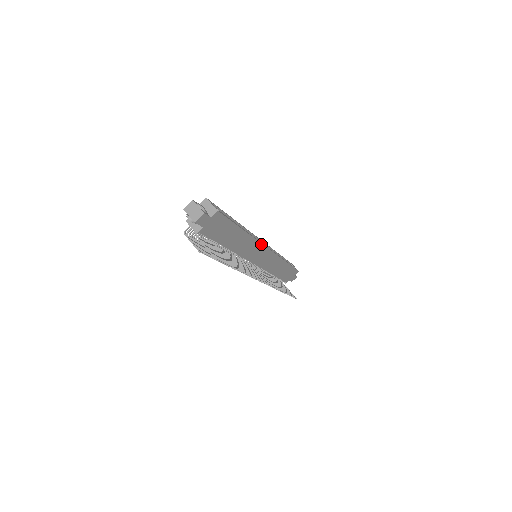
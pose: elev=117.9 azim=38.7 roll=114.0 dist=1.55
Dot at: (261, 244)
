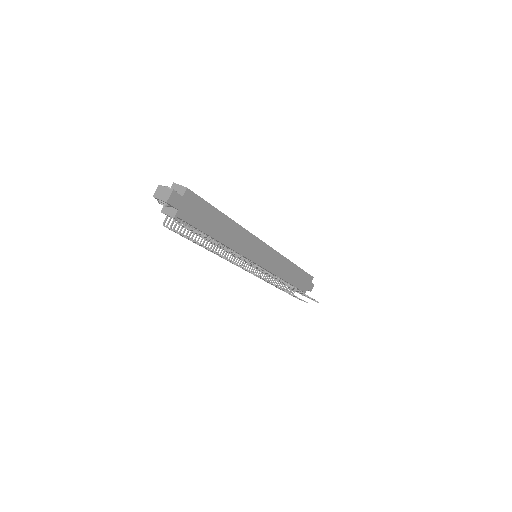
Dot at: (254, 237)
